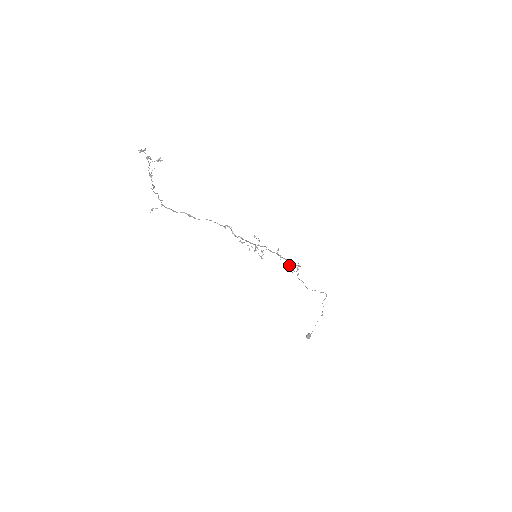
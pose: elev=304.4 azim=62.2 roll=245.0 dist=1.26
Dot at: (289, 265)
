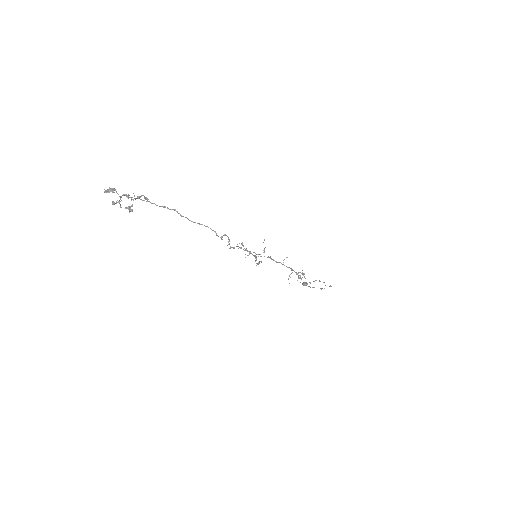
Dot at: (291, 273)
